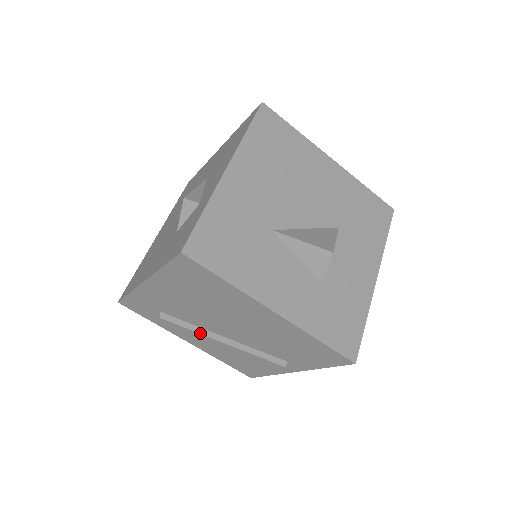
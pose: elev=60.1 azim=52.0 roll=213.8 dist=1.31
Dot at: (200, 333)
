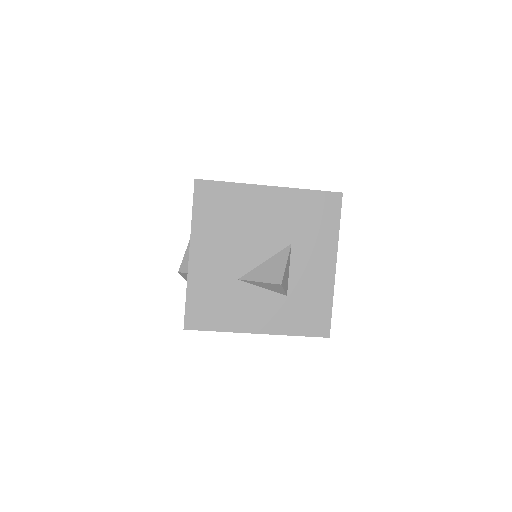
Dot at: occluded
